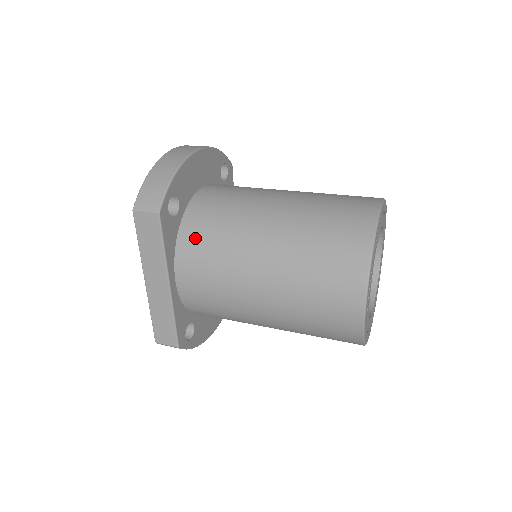
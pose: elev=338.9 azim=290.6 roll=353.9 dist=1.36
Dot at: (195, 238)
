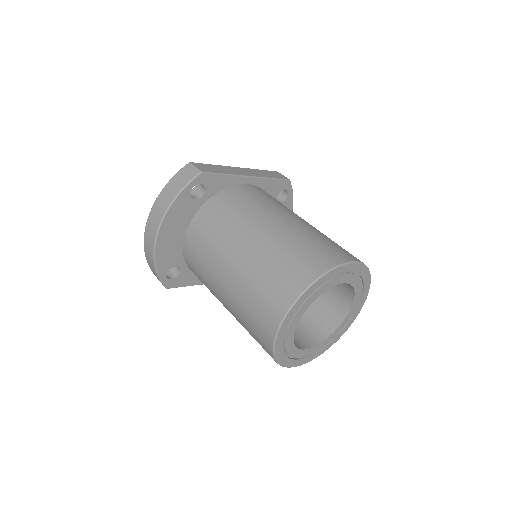
Dot at: occluded
